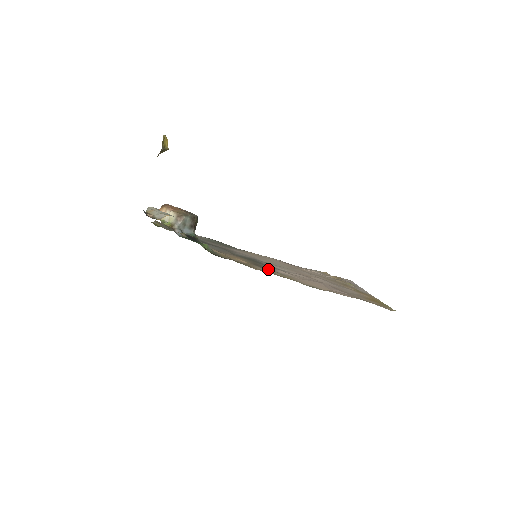
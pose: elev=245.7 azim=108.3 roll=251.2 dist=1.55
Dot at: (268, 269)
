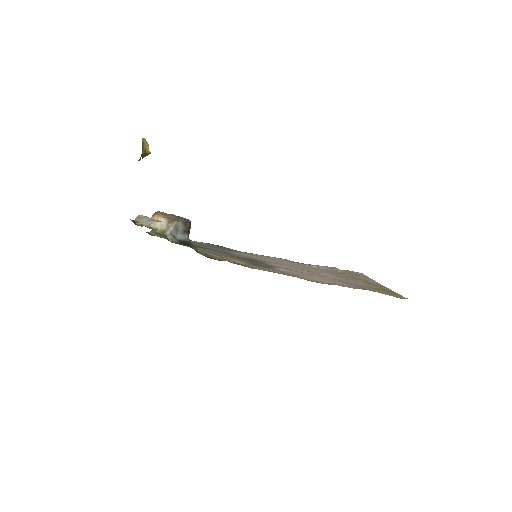
Dot at: (268, 268)
